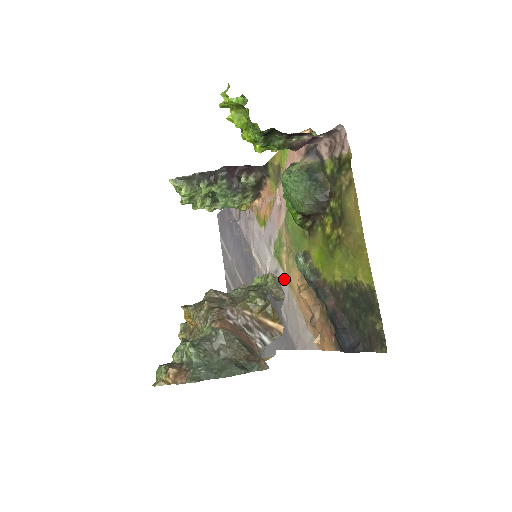
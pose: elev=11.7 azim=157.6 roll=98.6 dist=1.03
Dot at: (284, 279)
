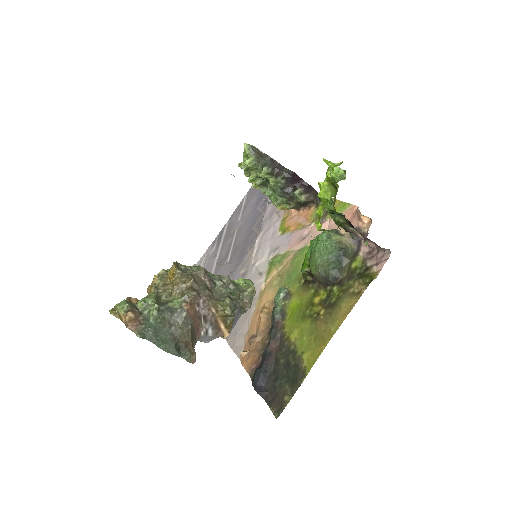
Dot at: (261, 286)
